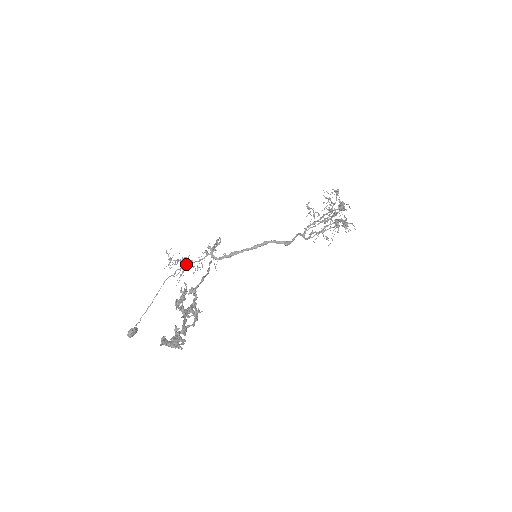
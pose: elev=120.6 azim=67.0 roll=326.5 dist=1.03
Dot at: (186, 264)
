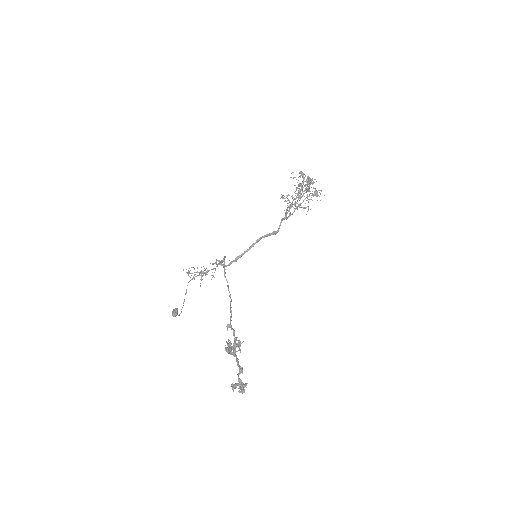
Dot at: (202, 273)
